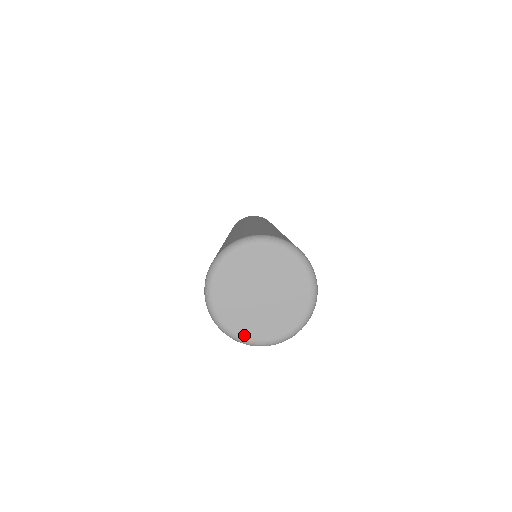
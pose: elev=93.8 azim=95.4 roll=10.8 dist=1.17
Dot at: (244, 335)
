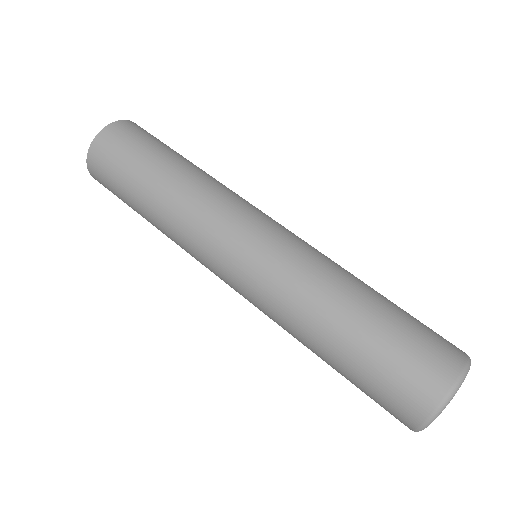
Dot at: occluded
